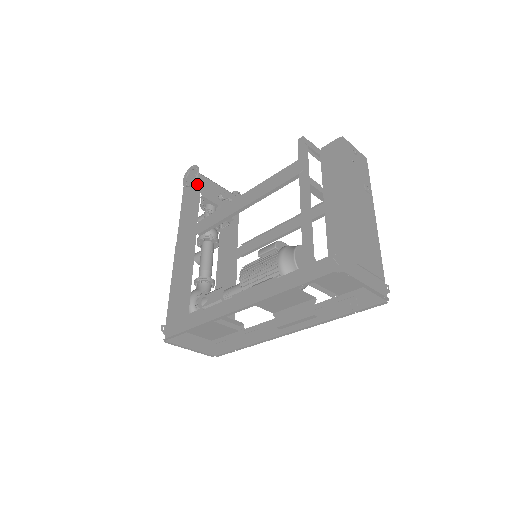
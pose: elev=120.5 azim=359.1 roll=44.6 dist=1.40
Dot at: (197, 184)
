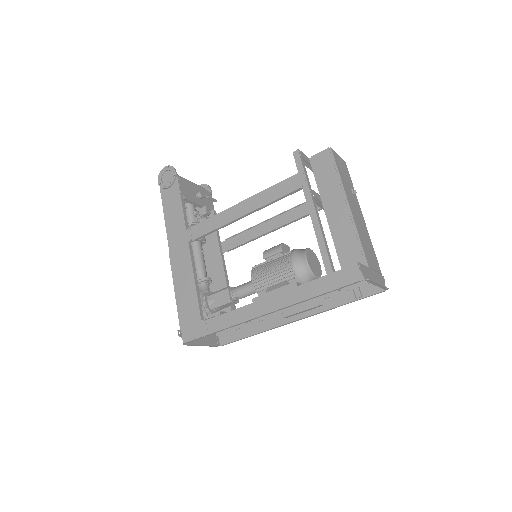
Dot at: (178, 187)
